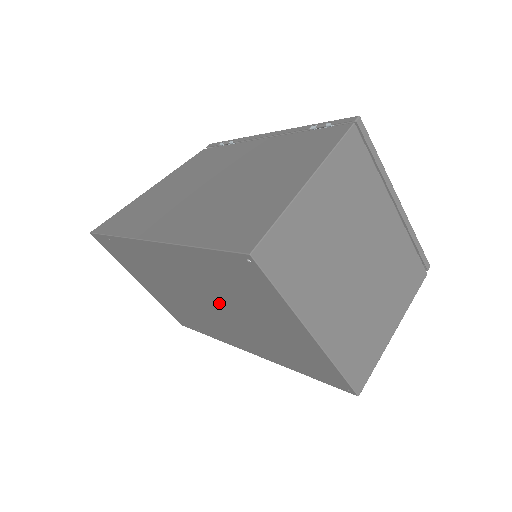
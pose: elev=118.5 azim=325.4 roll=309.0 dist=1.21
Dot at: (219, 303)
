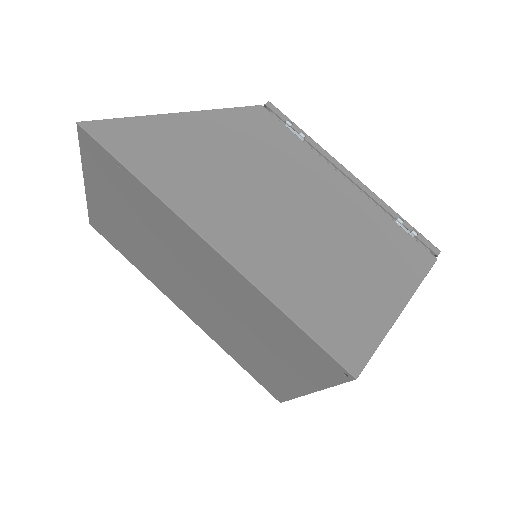
Dot at: (223, 308)
